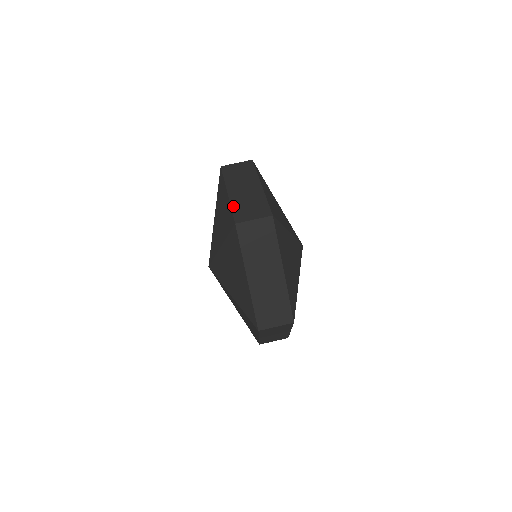
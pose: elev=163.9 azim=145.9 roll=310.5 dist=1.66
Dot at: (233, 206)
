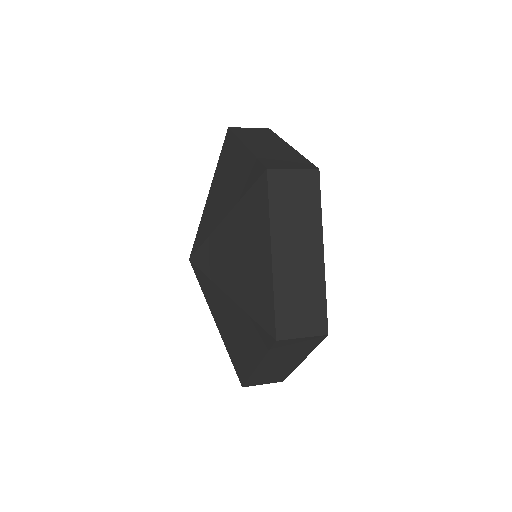
Dot at: (258, 155)
